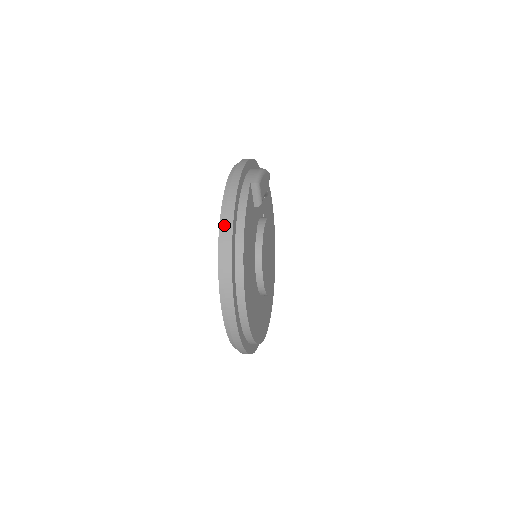
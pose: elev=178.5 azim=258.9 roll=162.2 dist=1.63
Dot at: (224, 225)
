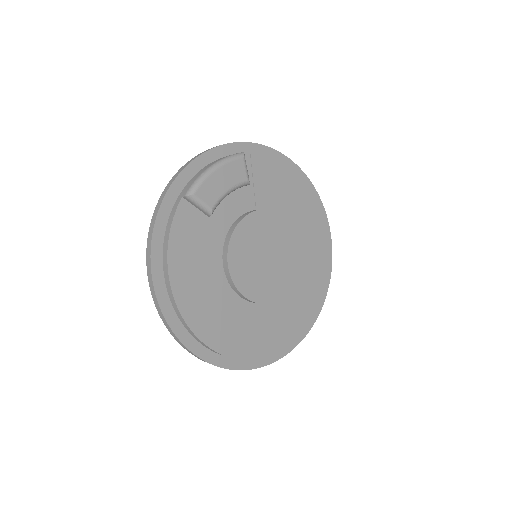
Dot at: (146, 262)
